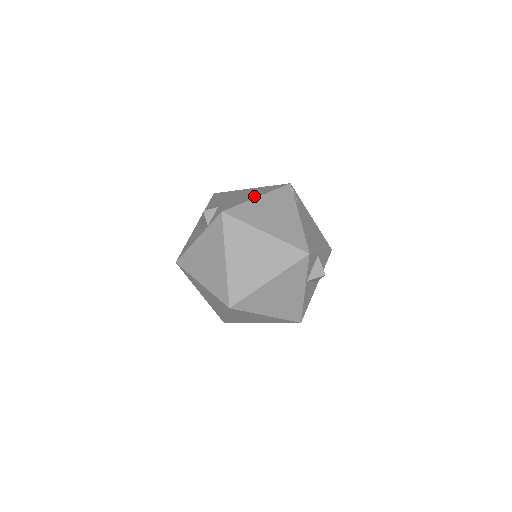
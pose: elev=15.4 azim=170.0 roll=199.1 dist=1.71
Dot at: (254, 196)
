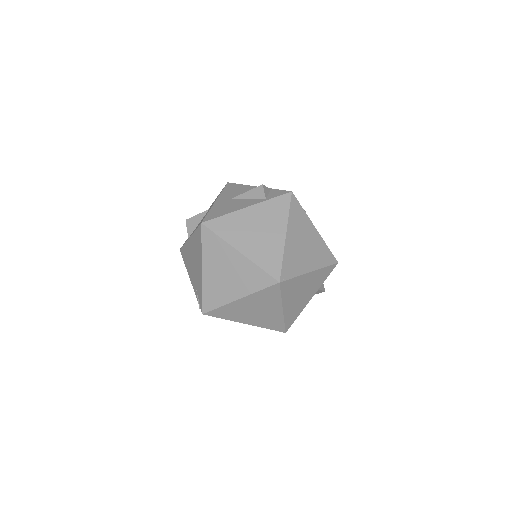
Dot at: occluded
